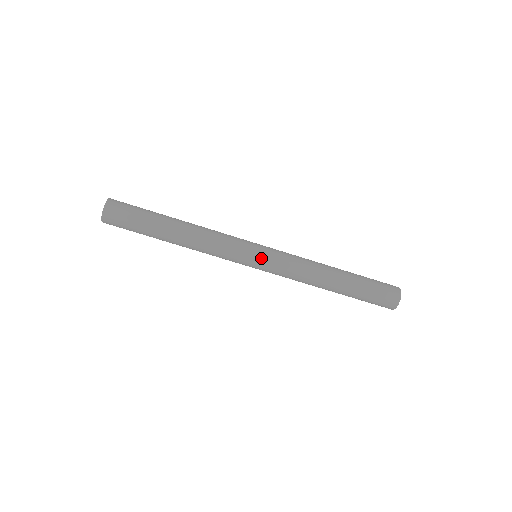
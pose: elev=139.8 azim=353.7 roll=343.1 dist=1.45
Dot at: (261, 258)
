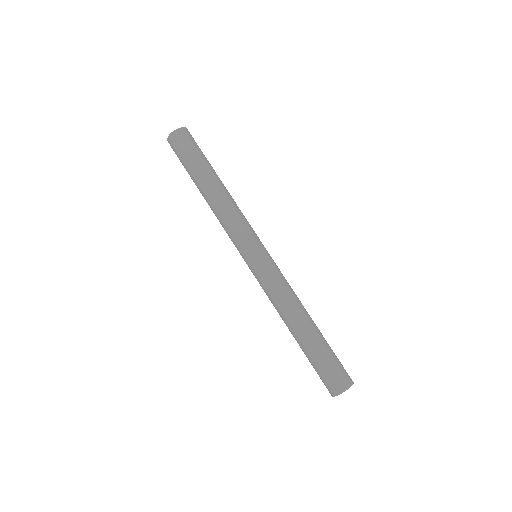
Dot at: (254, 260)
